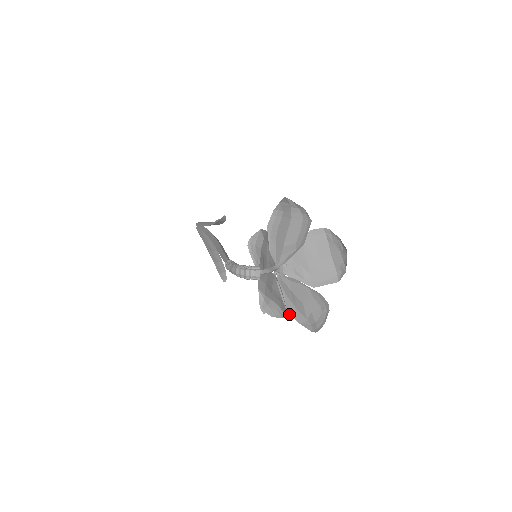
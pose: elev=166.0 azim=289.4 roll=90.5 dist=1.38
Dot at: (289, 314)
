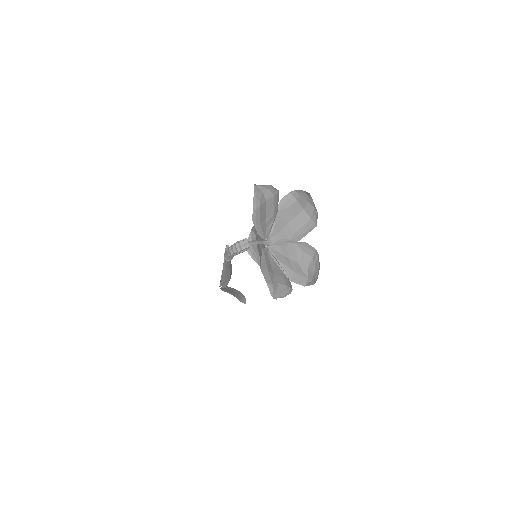
Dot at: occluded
